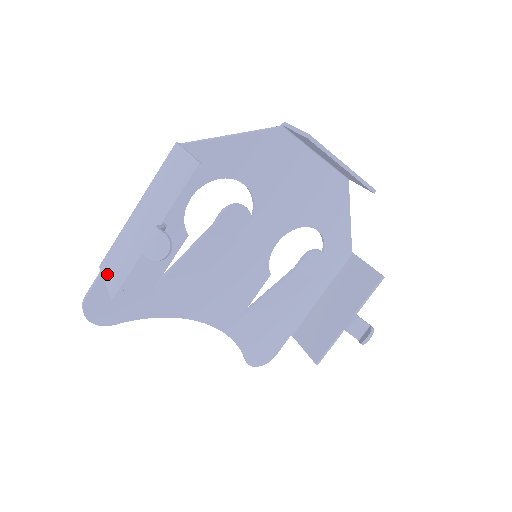
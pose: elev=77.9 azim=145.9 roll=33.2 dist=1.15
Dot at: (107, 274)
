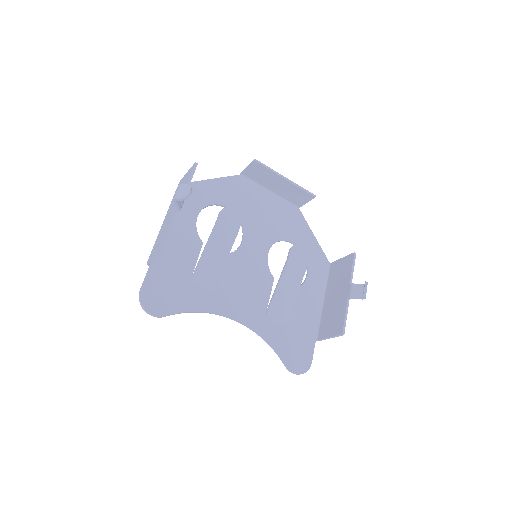
Dot at: (154, 253)
